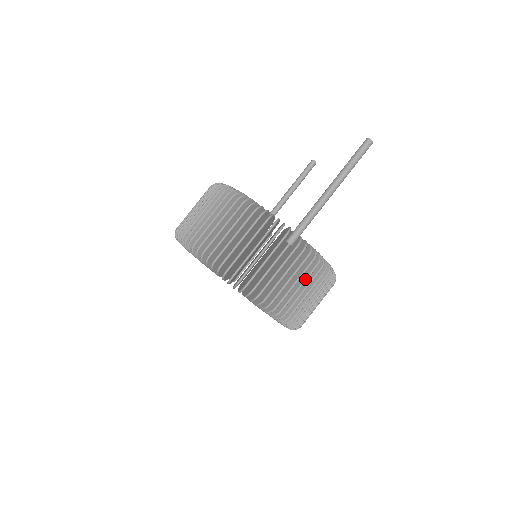
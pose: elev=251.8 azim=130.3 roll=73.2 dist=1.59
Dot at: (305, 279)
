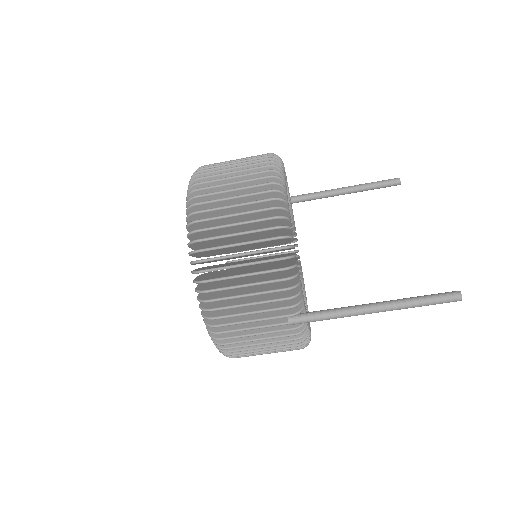
Dot at: (276, 348)
